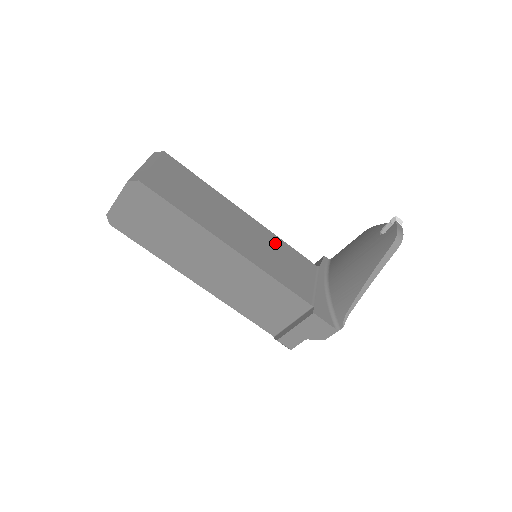
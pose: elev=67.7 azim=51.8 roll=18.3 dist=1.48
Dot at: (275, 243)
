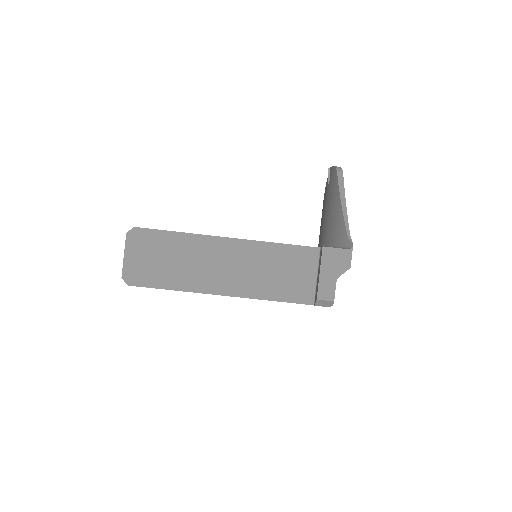
Dot at: occluded
